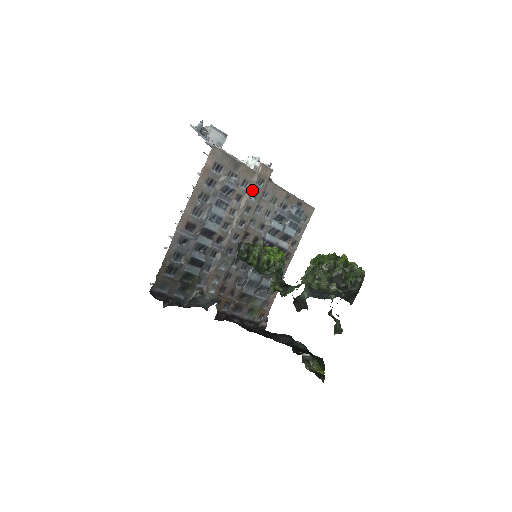
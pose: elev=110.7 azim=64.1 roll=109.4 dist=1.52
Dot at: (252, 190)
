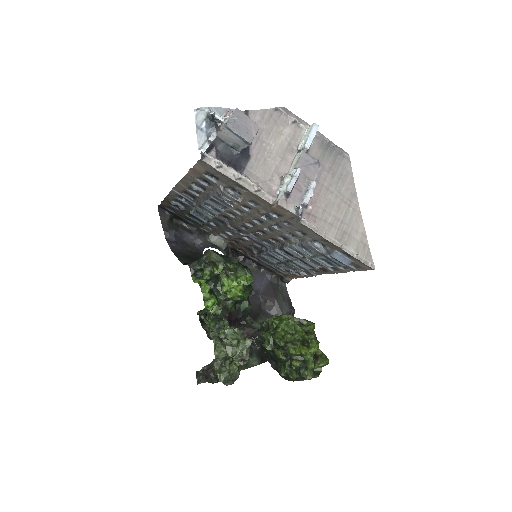
Dot at: (263, 213)
